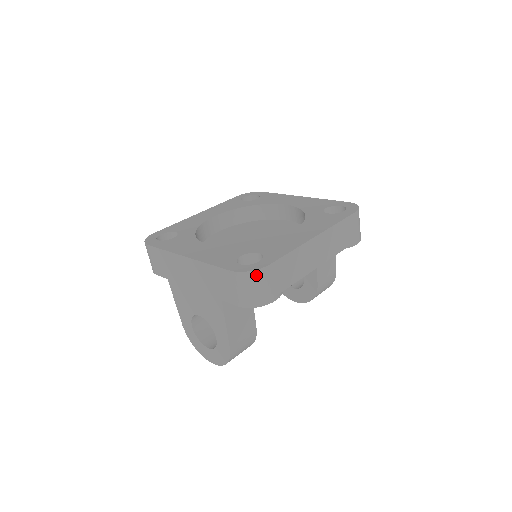
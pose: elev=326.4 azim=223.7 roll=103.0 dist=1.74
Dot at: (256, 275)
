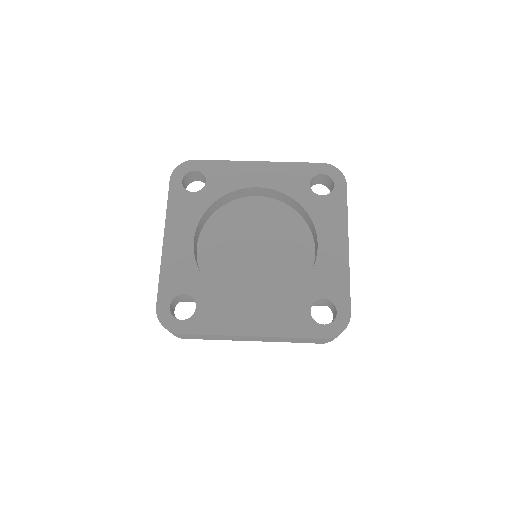
Dot at: (167, 329)
